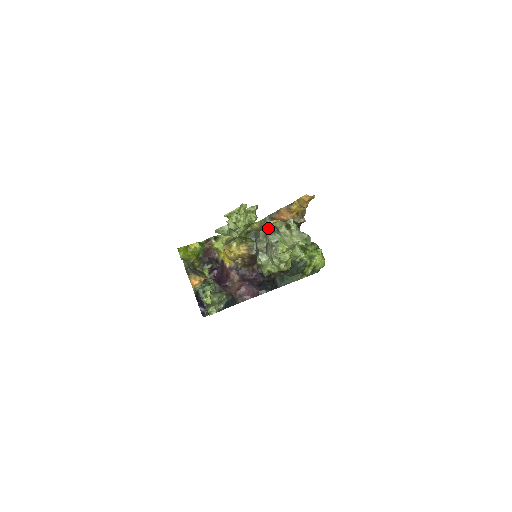
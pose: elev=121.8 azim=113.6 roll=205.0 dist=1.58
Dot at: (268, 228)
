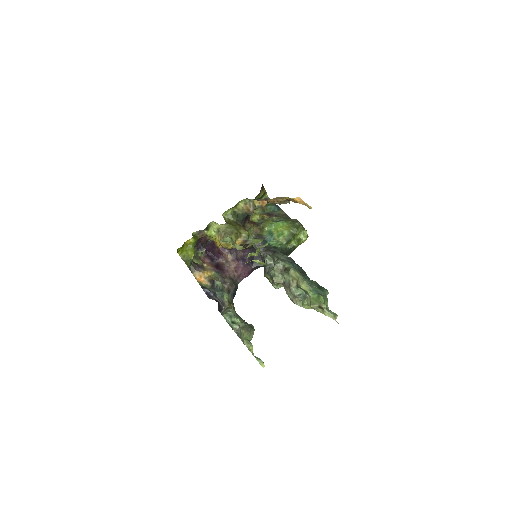
Dot at: (281, 264)
